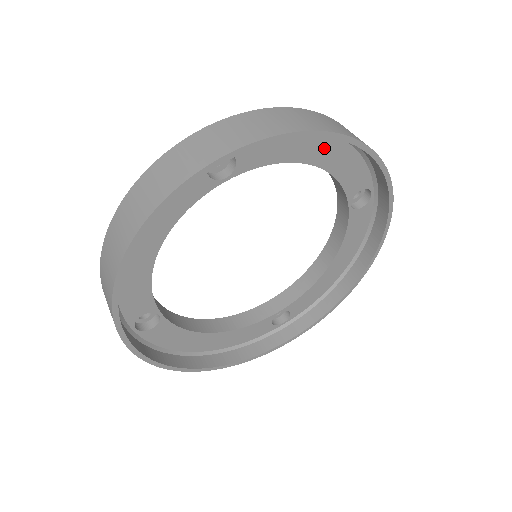
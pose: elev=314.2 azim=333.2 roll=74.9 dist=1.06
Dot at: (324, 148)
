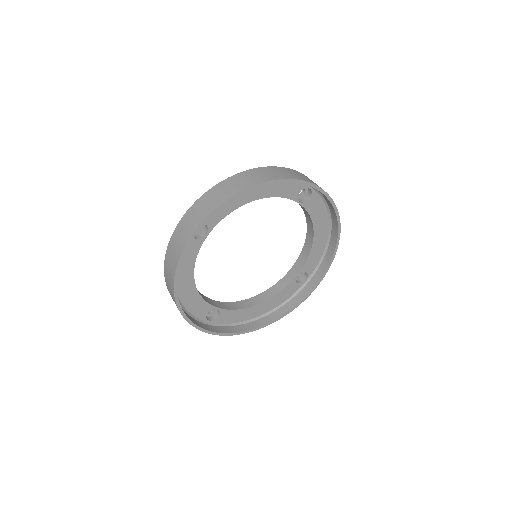
Dot at: (322, 233)
